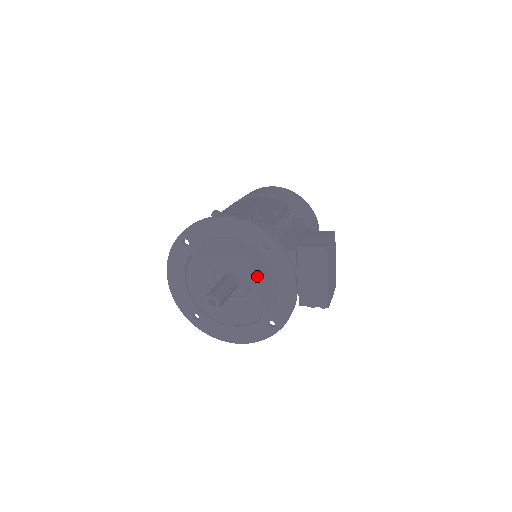
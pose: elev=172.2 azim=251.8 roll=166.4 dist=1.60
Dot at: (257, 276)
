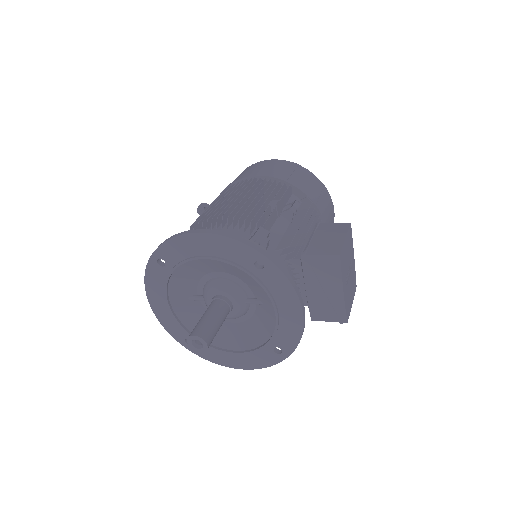
Dot at: (254, 295)
